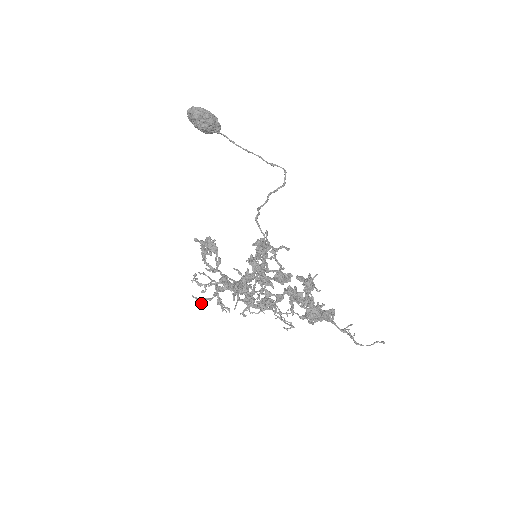
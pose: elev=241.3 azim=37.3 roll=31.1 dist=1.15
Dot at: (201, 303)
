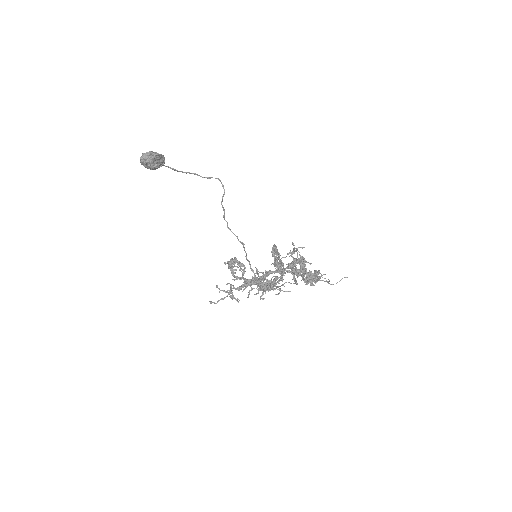
Dot at: occluded
